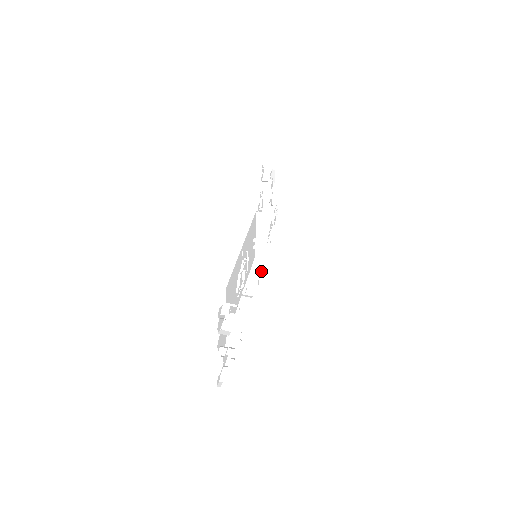
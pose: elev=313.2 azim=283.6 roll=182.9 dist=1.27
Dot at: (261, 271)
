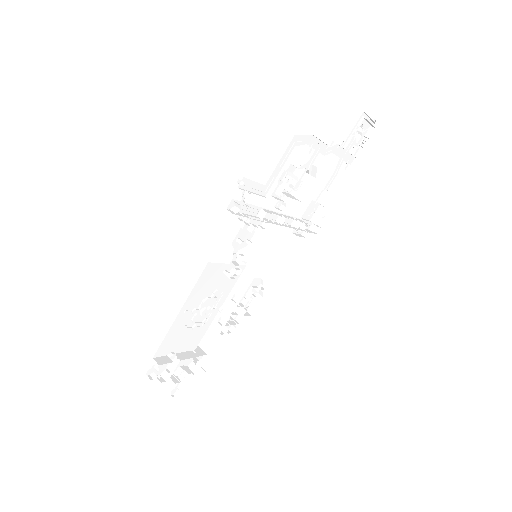
Dot at: occluded
